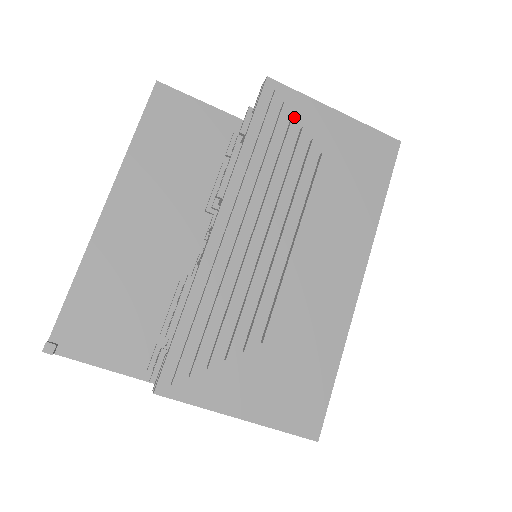
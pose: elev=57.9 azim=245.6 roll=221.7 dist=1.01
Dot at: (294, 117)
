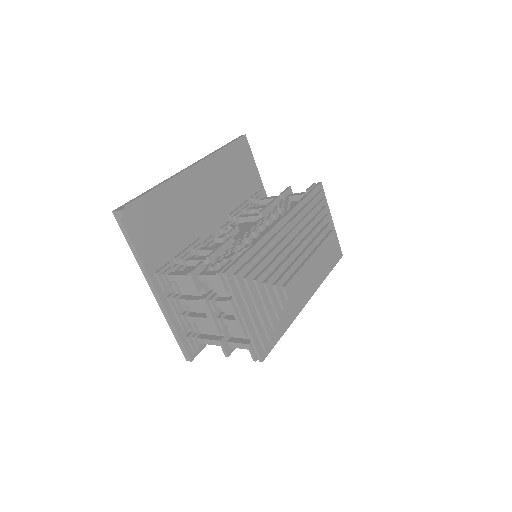
Dot at: (326, 207)
